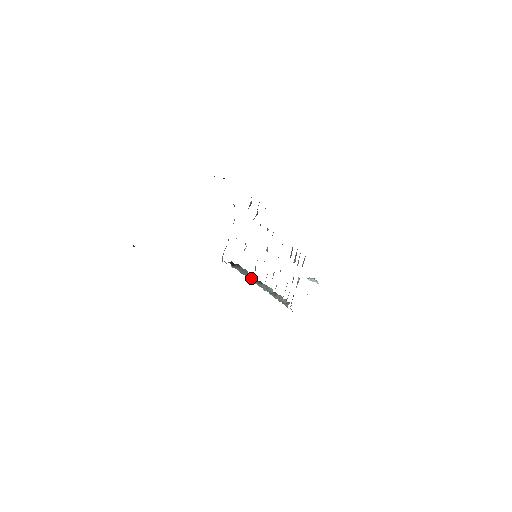
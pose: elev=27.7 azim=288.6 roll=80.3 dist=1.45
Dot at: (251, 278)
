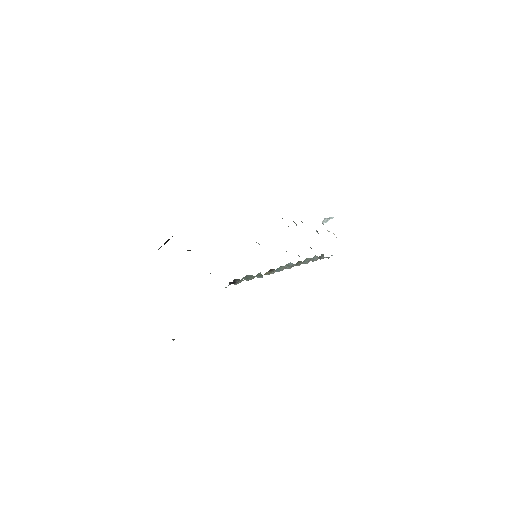
Dot at: (261, 275)
